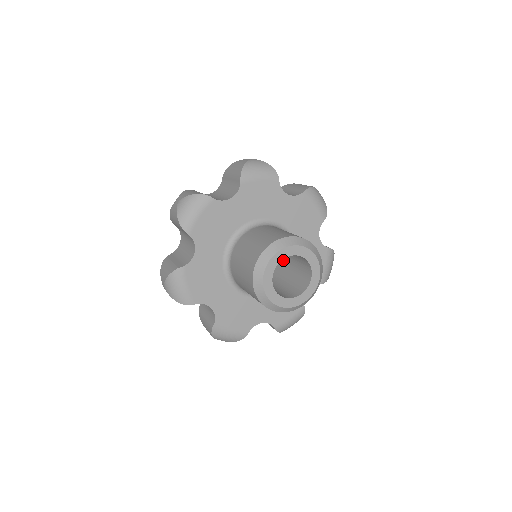
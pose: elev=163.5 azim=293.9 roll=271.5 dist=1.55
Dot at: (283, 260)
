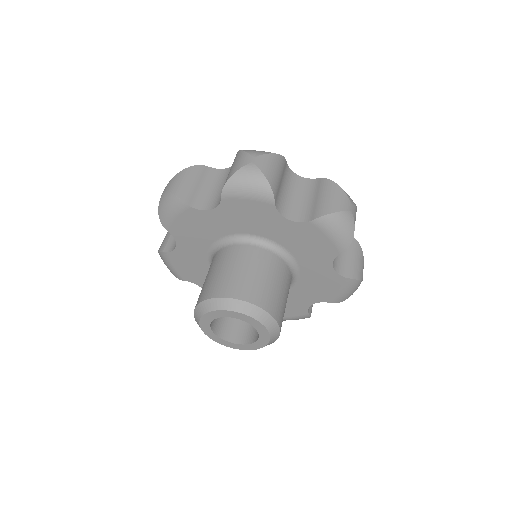
Dot at: occluded
